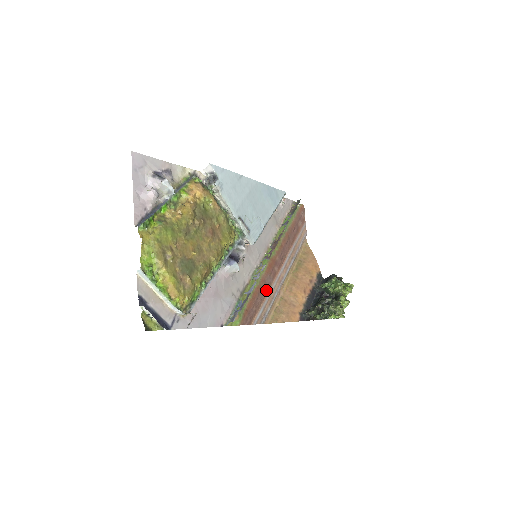
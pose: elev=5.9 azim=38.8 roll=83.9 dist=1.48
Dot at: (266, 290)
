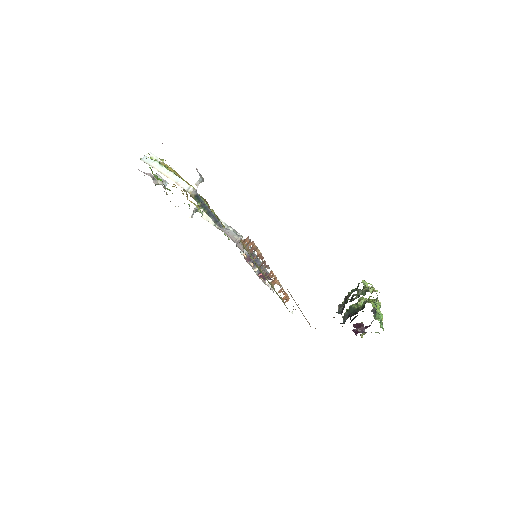
Dot at: occluded
